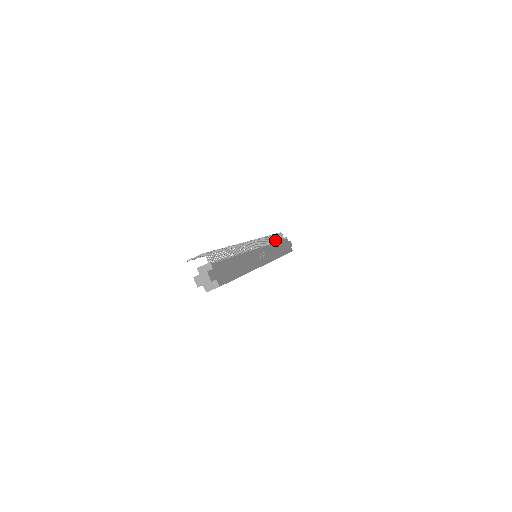
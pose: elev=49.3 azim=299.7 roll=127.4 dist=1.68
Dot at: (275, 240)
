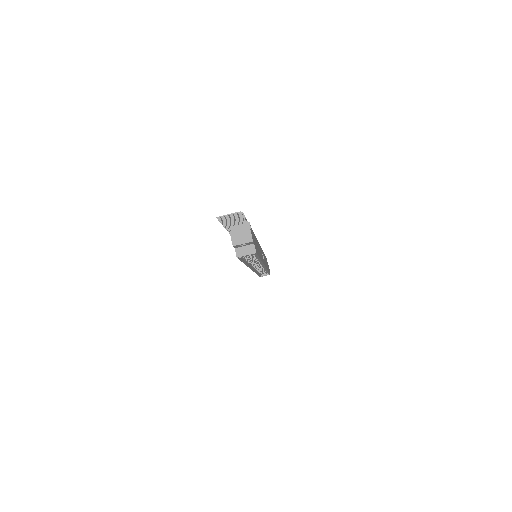
Dot at: occluded
